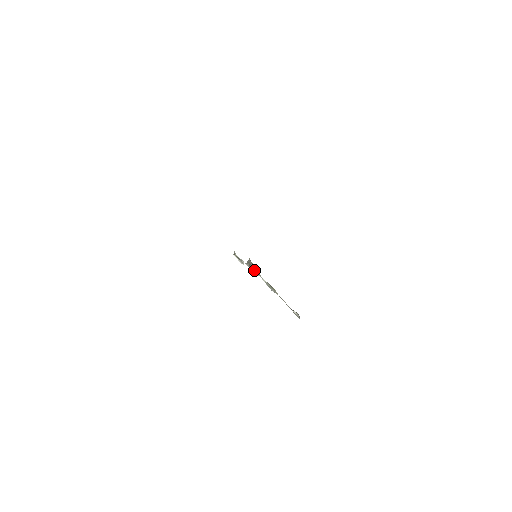
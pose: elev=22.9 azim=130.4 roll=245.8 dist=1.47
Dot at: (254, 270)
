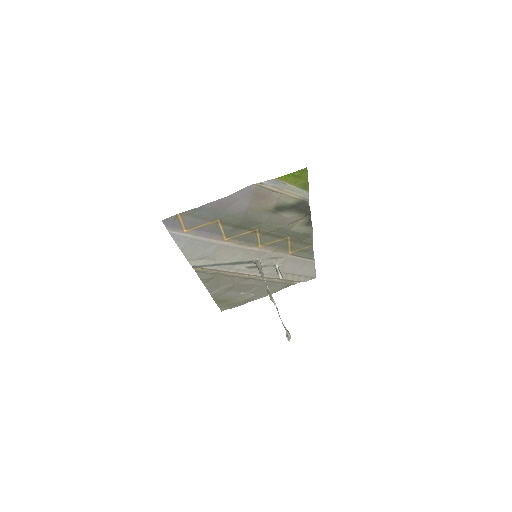
Dot at: (260, 272)
